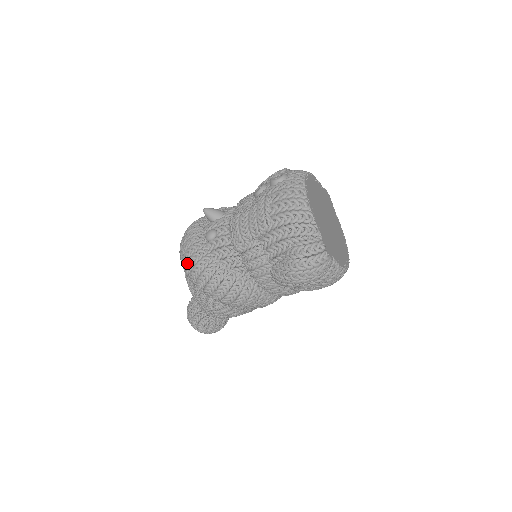
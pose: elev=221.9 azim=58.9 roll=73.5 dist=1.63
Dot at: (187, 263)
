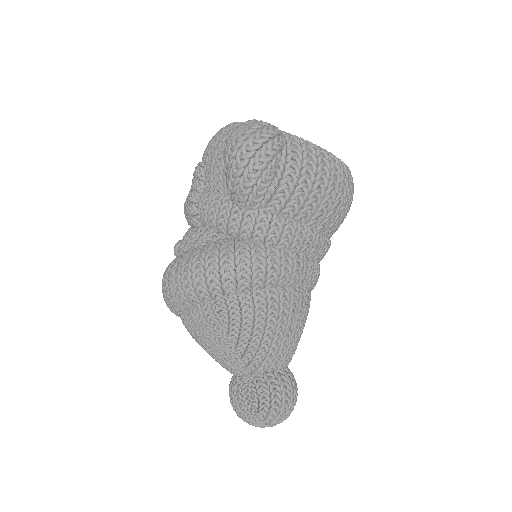
Dot at: (163, 289)
